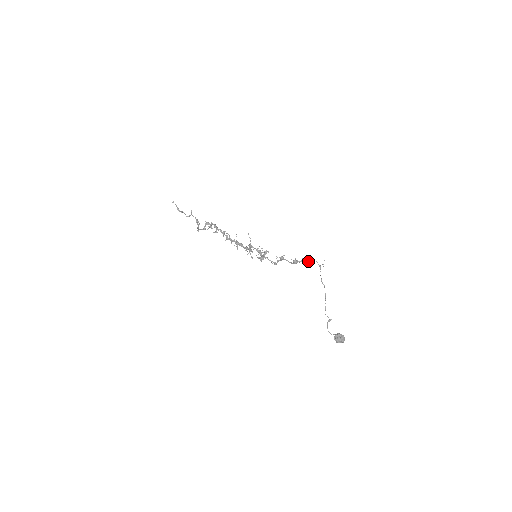
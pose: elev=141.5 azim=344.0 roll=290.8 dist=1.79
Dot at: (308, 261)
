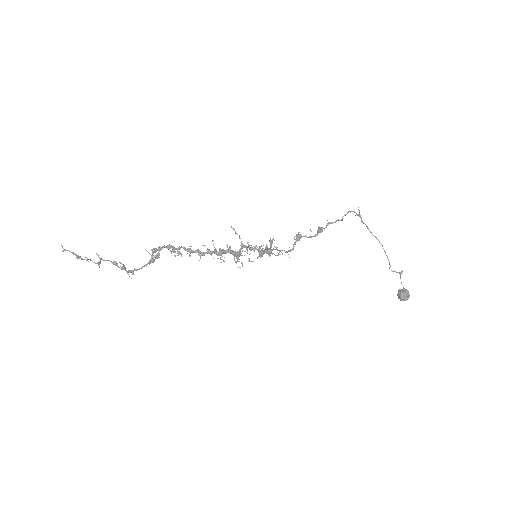
Dot at: occluded
